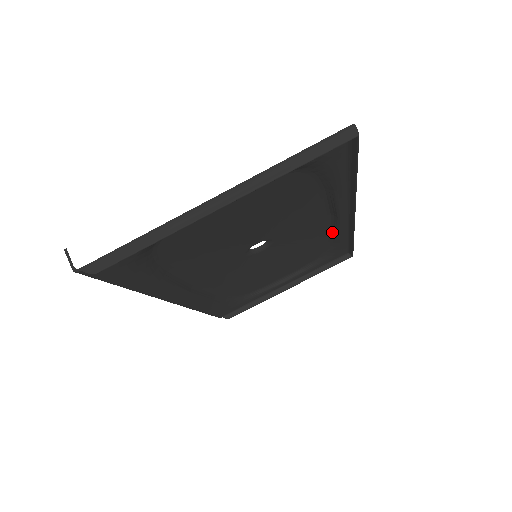
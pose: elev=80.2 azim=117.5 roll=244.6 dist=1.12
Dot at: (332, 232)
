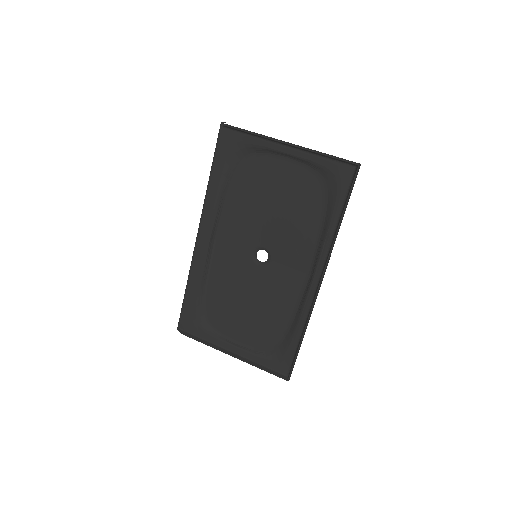
Dot at: (298, 311)
